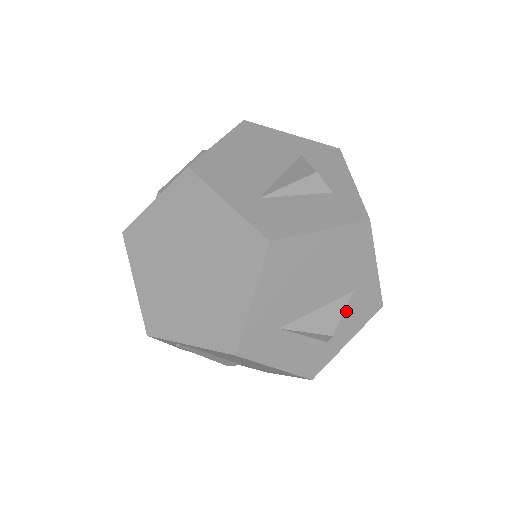
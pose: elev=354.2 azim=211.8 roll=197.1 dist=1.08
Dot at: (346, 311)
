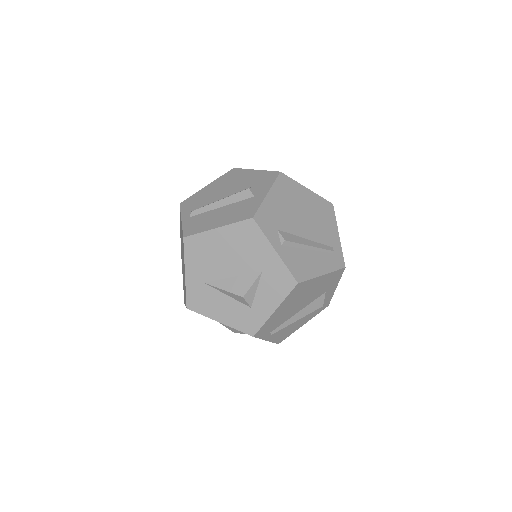
Dot at: occluded
